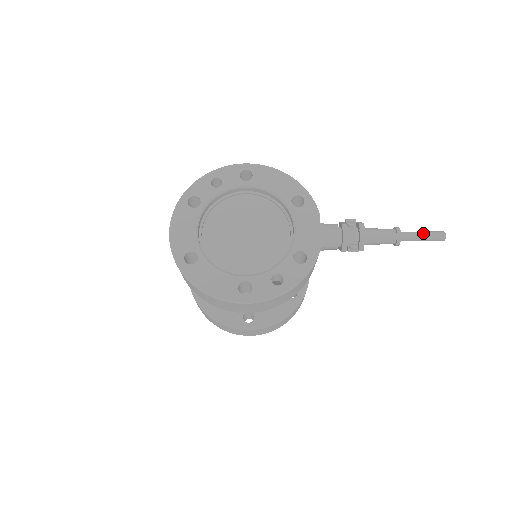
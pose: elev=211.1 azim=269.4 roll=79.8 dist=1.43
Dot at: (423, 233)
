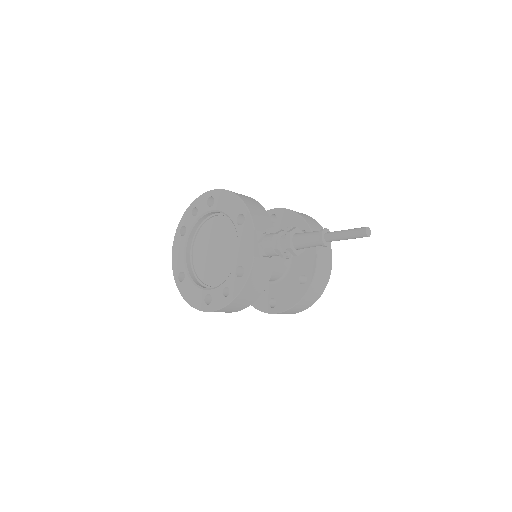
Dot at: (345, 232)
